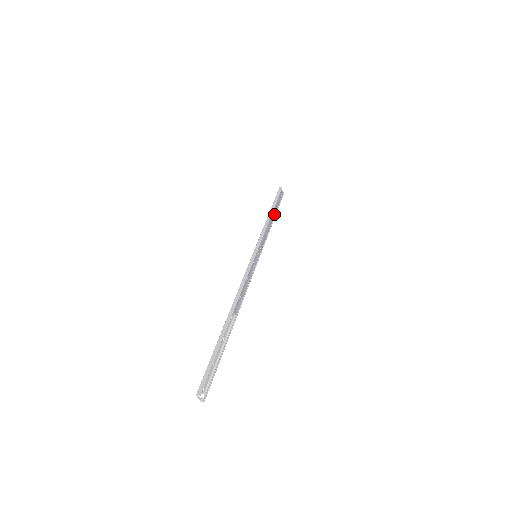
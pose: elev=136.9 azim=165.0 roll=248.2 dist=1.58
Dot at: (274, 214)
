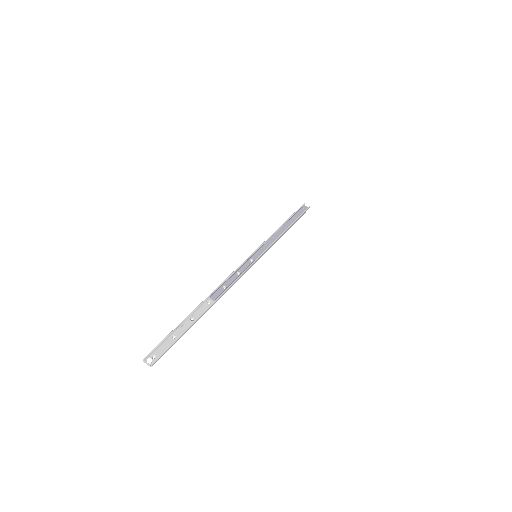
Dot at: (289, 223)
